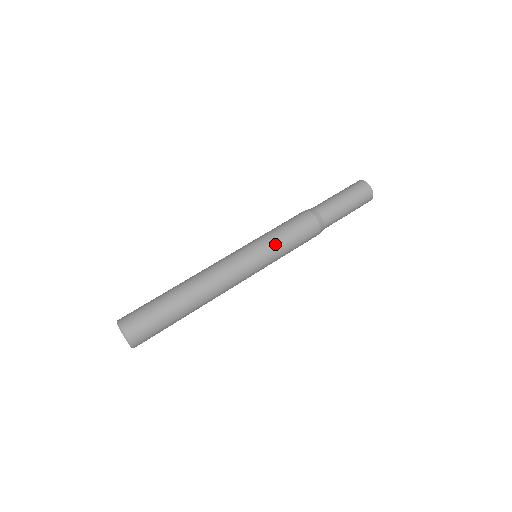
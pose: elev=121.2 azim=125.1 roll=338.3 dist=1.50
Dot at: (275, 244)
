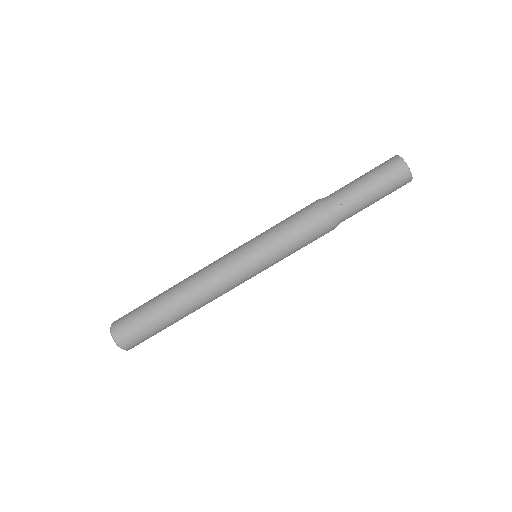
Dot at: (279, 255)
